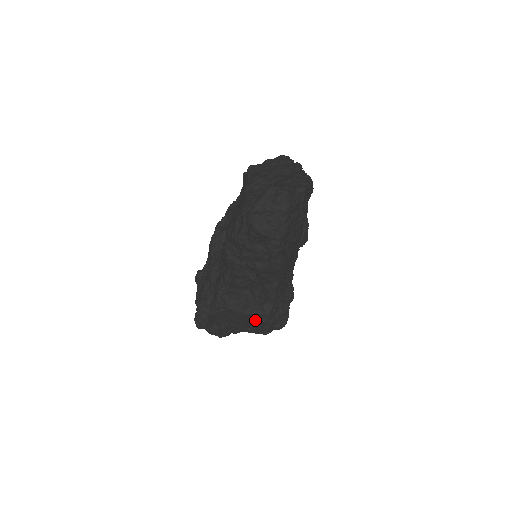
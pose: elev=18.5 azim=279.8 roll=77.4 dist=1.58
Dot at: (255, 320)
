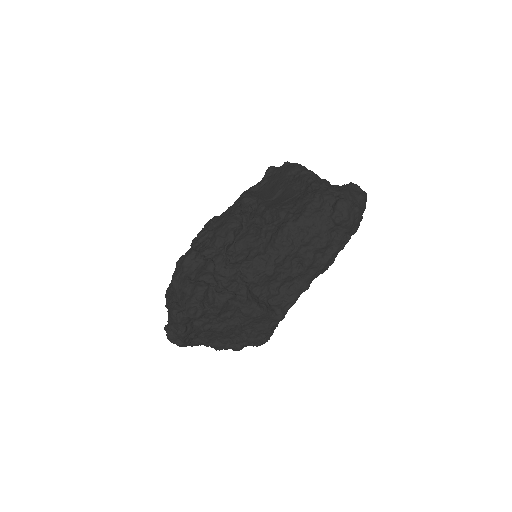
Dot at: (255, 325)
